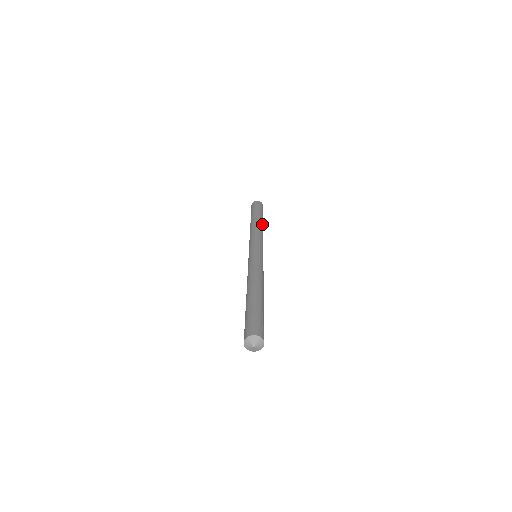
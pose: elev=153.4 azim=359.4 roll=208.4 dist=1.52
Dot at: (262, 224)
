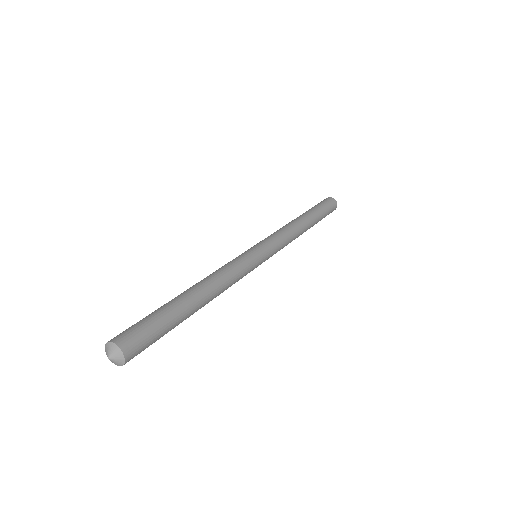
Dot at: (307, 225)
